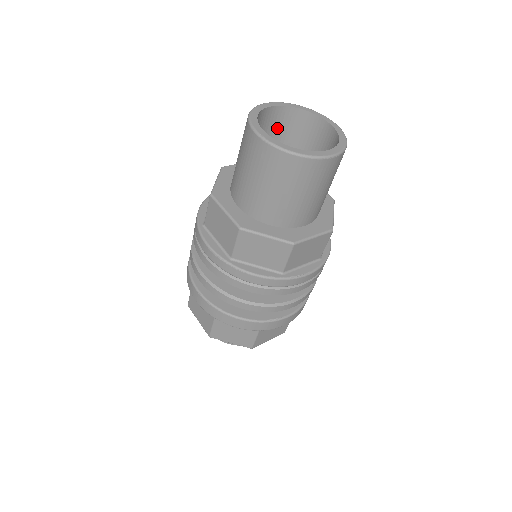
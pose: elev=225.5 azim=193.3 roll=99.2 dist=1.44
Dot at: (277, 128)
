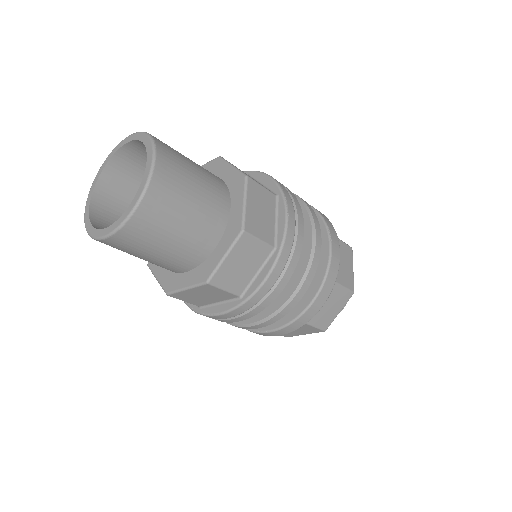
Dot at: occluded
